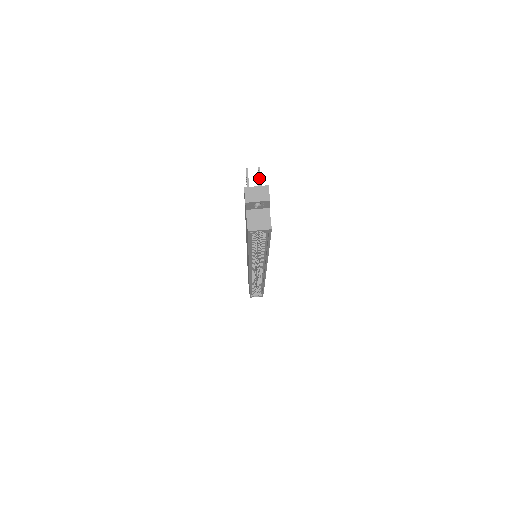
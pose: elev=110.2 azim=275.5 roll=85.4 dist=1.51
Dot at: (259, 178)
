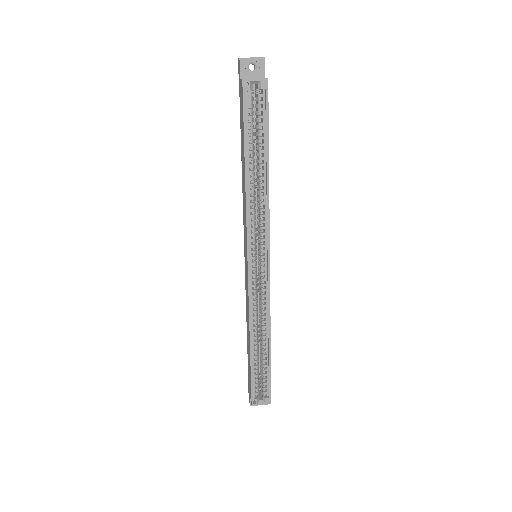
Dot at: occluded
